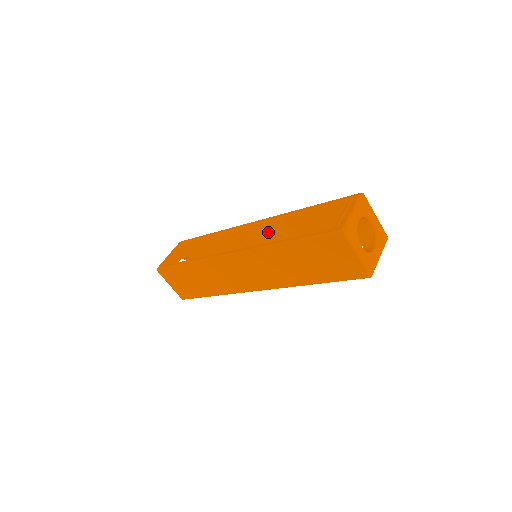
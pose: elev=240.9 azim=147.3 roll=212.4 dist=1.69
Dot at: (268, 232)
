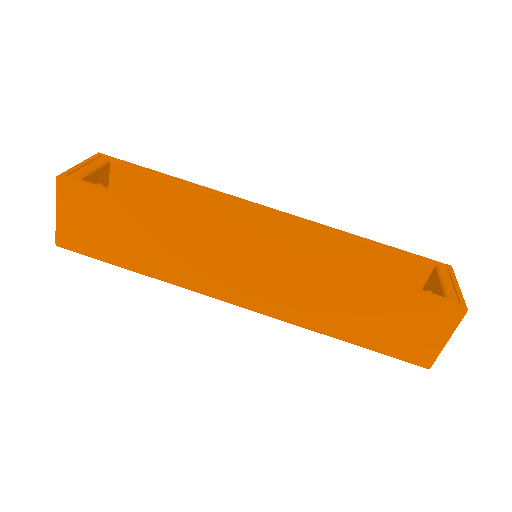
Dot at: (286, 234)
